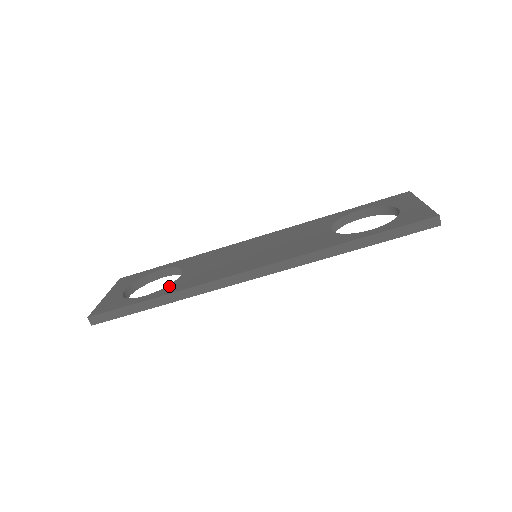
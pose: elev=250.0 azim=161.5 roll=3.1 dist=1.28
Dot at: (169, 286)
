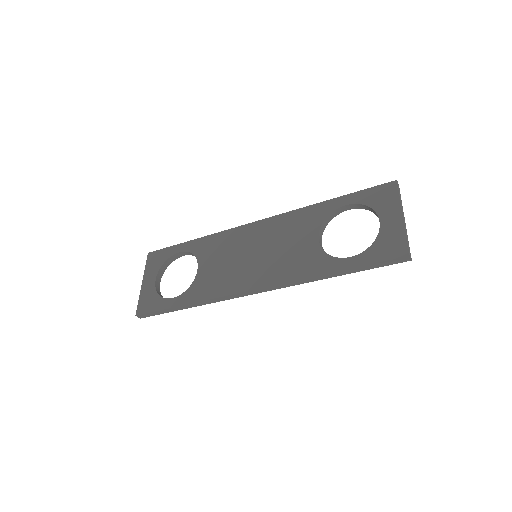
Dot at: (190, 290)
